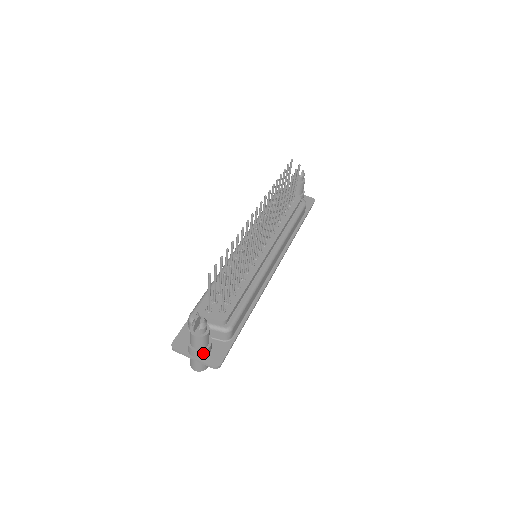
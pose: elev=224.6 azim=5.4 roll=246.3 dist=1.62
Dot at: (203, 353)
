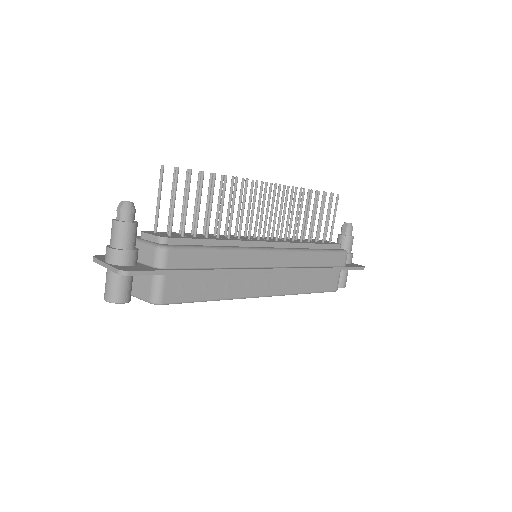
Dot at: (117, 255)
